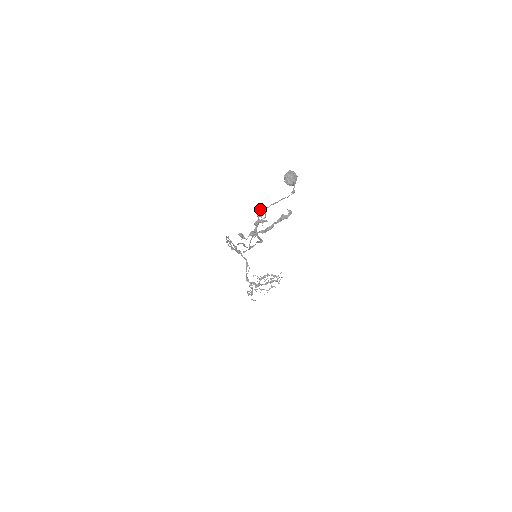
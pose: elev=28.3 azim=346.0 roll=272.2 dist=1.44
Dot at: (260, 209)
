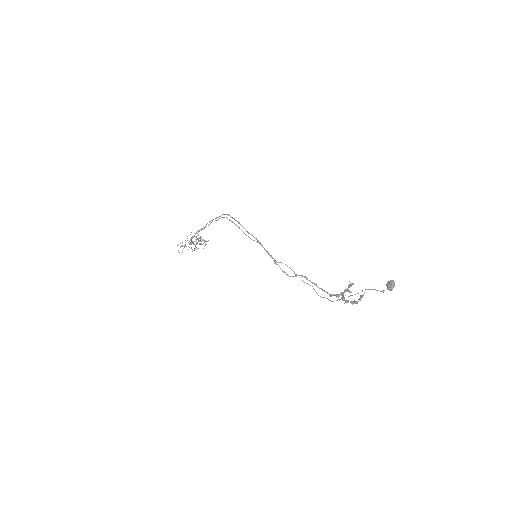
Dot at: occluded
